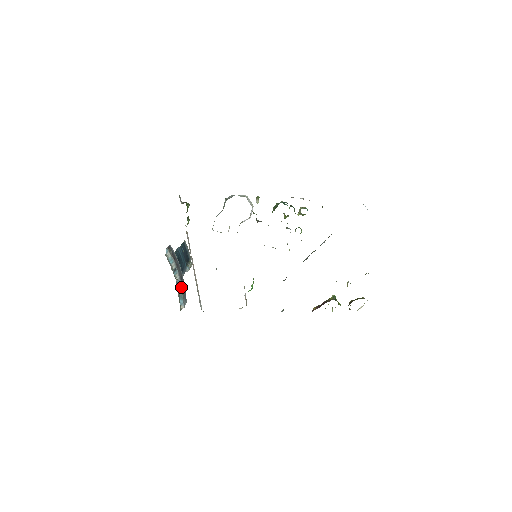
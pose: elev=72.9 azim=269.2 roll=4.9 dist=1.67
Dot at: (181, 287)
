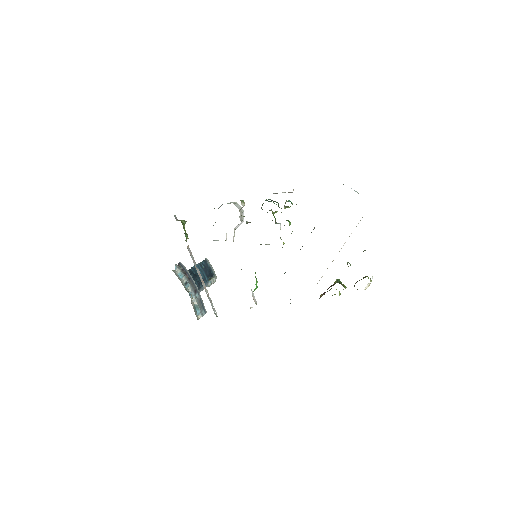
Dot at: (195, 298)
